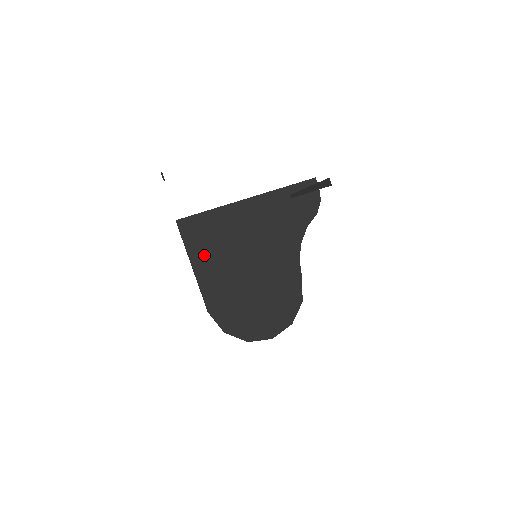
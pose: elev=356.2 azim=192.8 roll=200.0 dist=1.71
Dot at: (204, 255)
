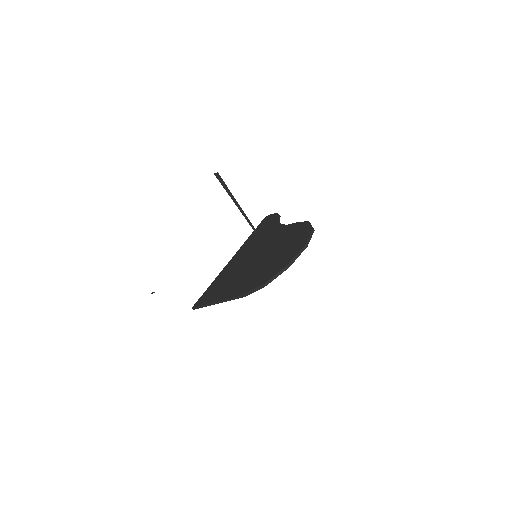
Dot at: (220, 293)
